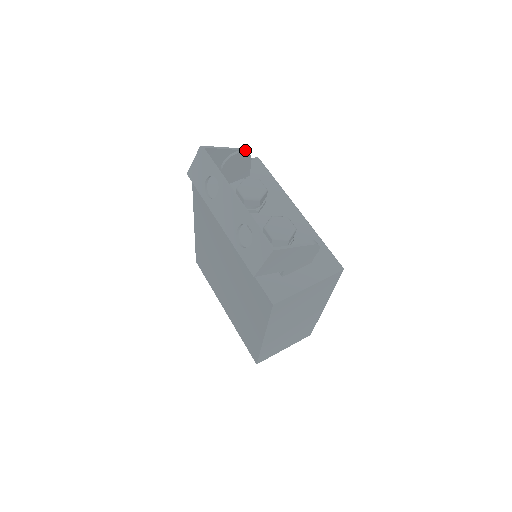
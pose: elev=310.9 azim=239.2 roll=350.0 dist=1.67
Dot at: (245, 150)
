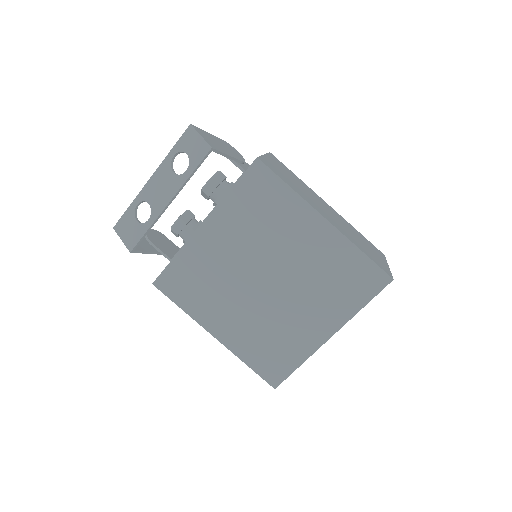
Dot at: occluded
